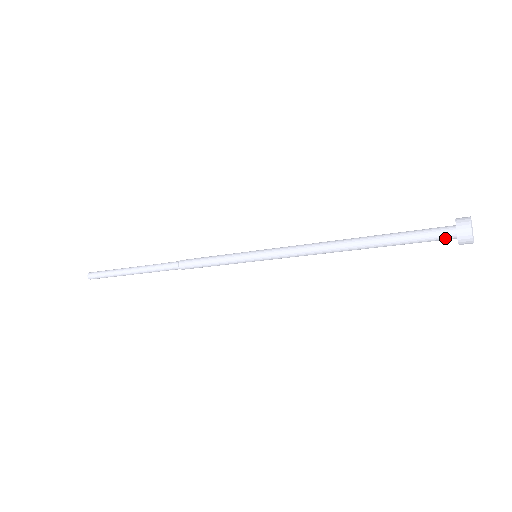
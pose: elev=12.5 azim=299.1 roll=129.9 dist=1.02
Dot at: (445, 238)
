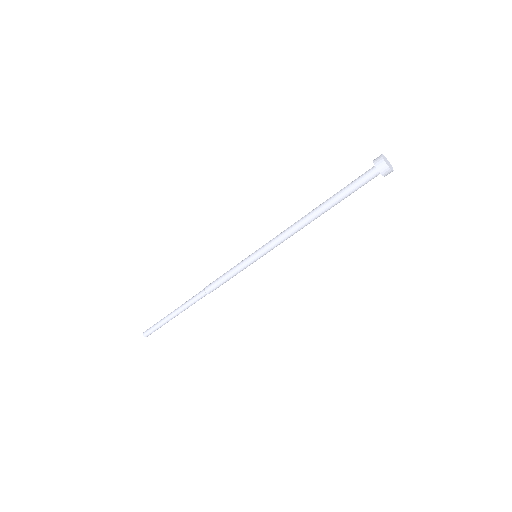
Dot at: (369, 171)
